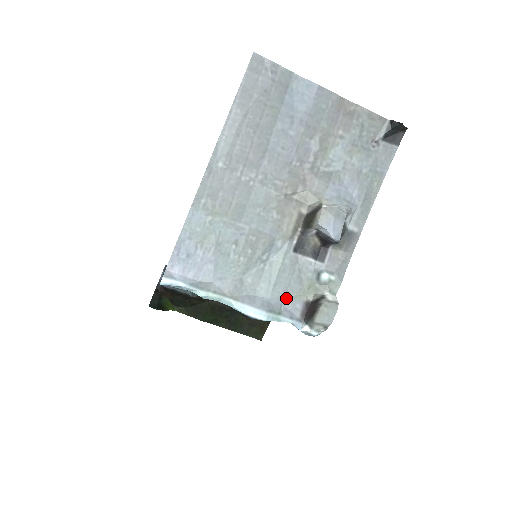
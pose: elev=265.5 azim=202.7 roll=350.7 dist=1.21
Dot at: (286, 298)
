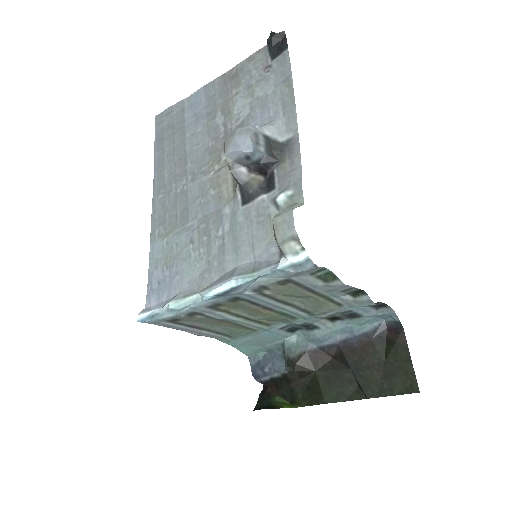
Dot at: (256, 252)
